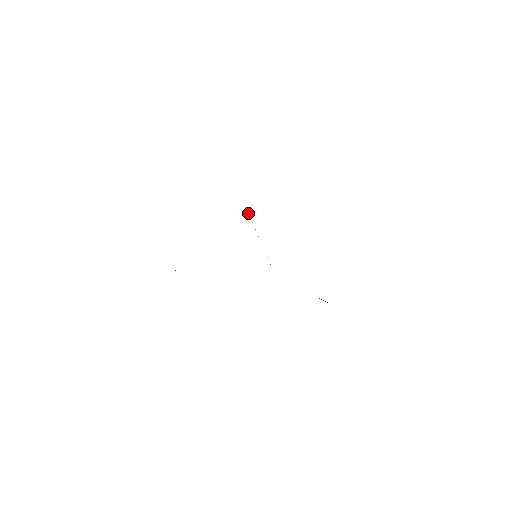
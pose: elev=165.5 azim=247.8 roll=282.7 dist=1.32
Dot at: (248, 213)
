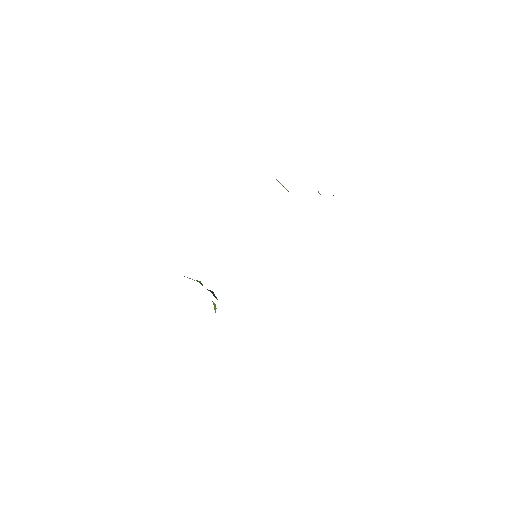
Dot at: (279, 182)
